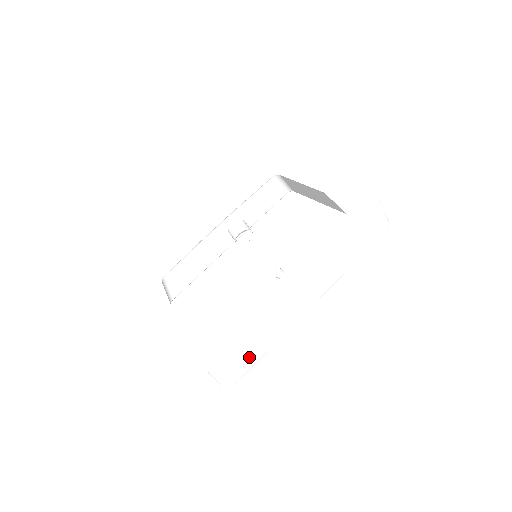
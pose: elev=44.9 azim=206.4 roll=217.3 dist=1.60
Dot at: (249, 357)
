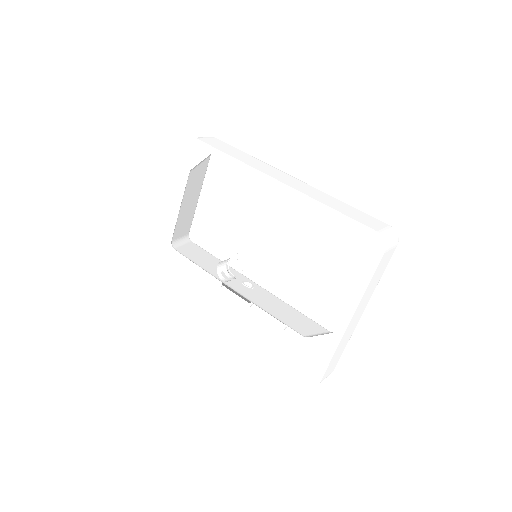
Dot at: occluded
